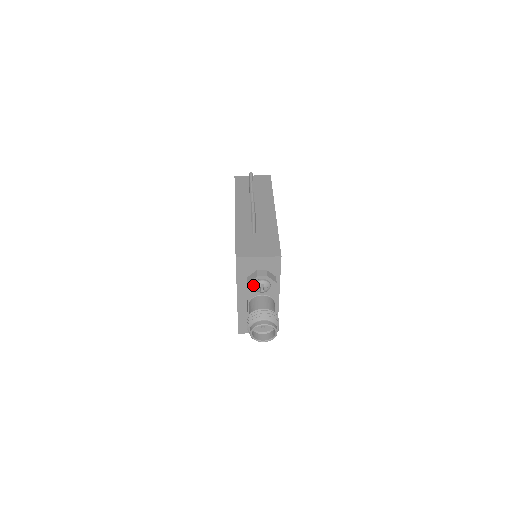
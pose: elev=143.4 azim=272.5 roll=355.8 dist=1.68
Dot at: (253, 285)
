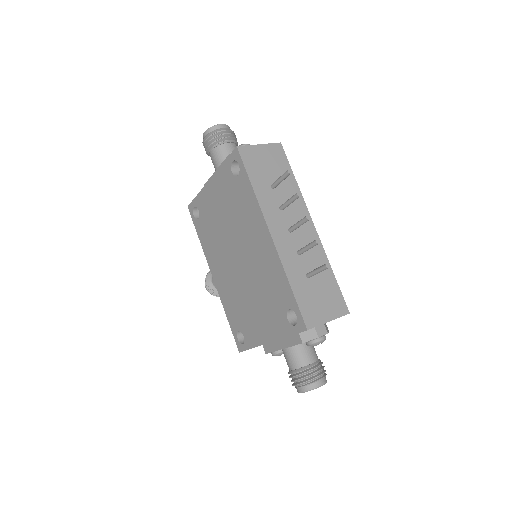
Dot at: (306, 341)
